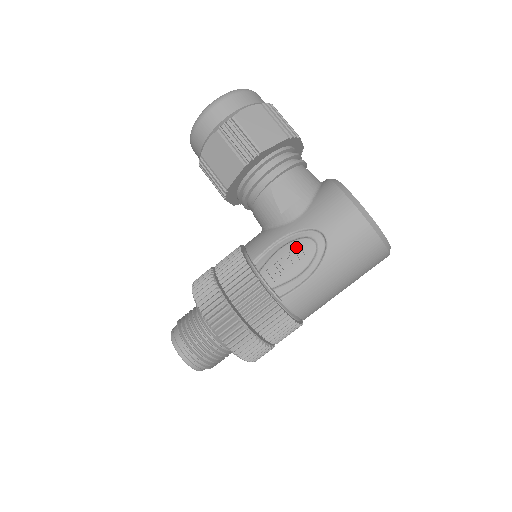
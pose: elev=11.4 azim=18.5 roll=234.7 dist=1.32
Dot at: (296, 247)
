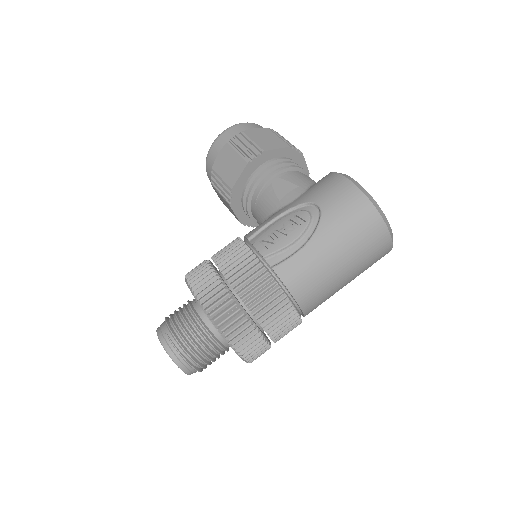
Dot at: (290, 219)
